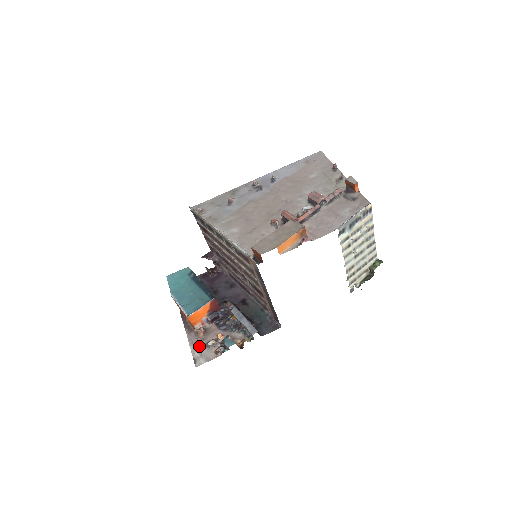
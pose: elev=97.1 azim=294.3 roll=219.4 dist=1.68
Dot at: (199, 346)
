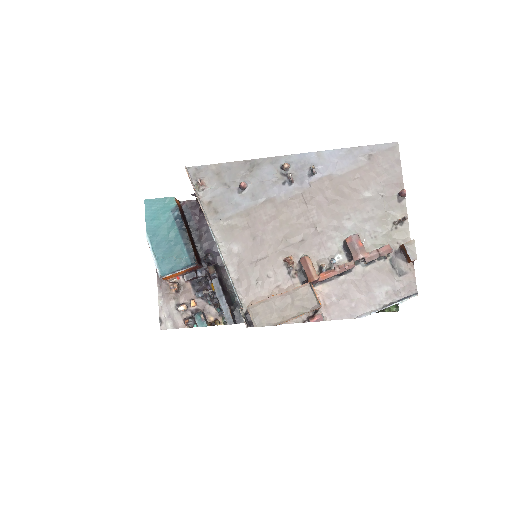
Dot at: (168, 305)
